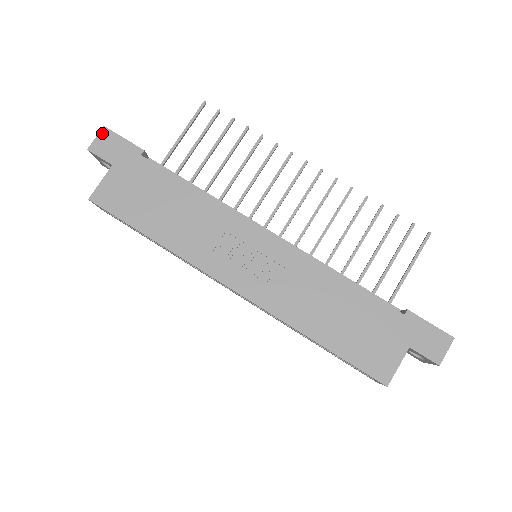
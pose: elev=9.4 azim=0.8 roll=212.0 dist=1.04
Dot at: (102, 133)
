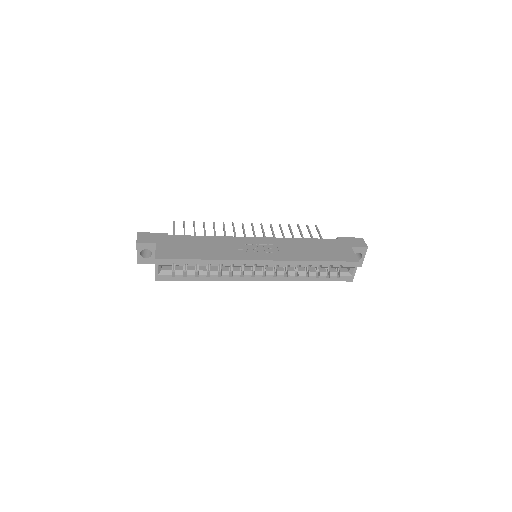
Dot at: (139, 235)
